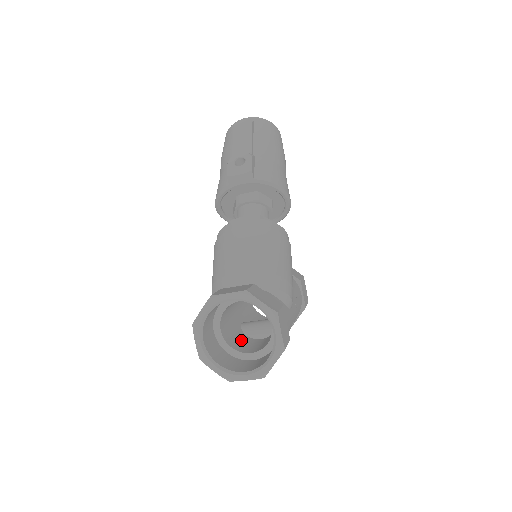
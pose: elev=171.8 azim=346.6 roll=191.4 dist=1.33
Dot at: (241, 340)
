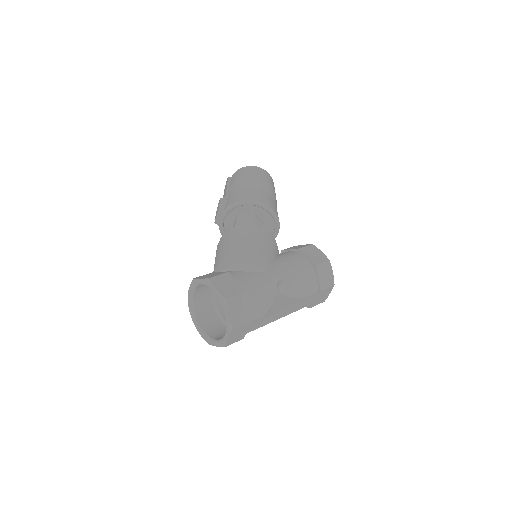
Dot at: occluded
